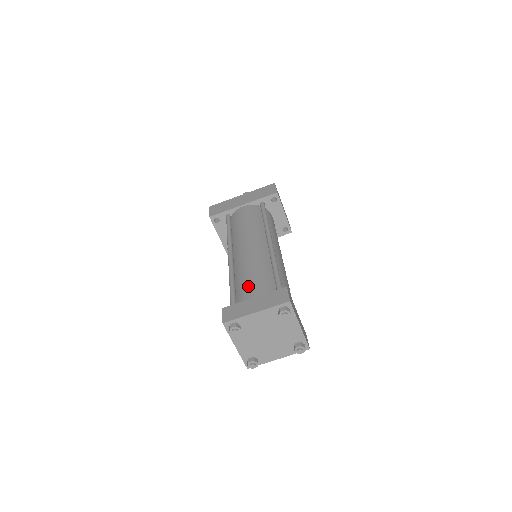
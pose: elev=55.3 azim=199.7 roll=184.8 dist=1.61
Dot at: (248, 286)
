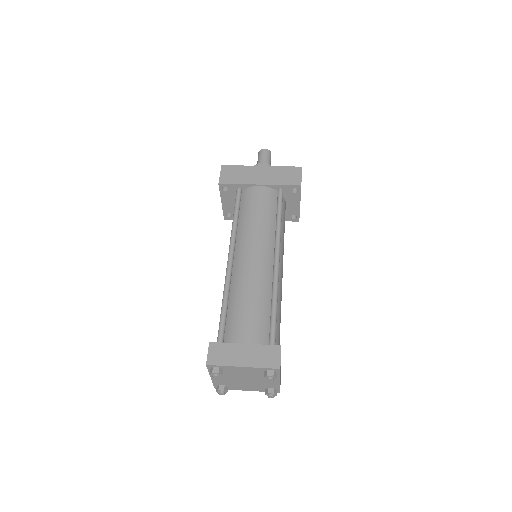
Dot at: (242, 321)
